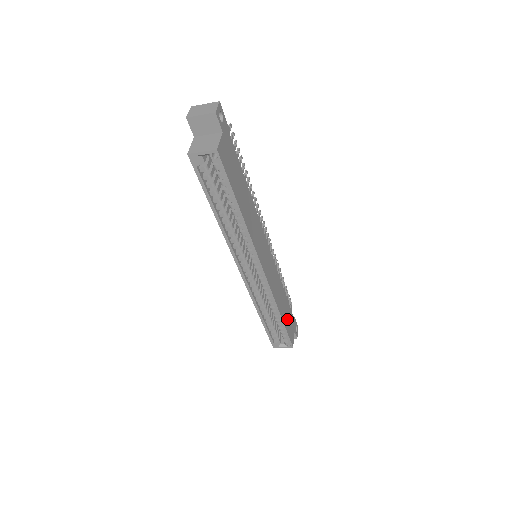
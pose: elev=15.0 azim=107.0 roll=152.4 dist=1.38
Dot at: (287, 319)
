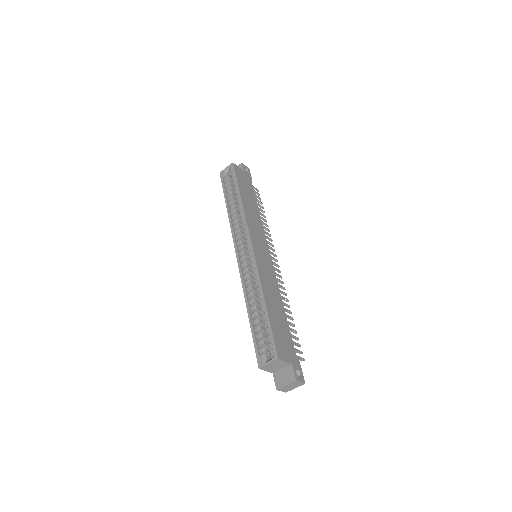
Dot at: (278, 327)
